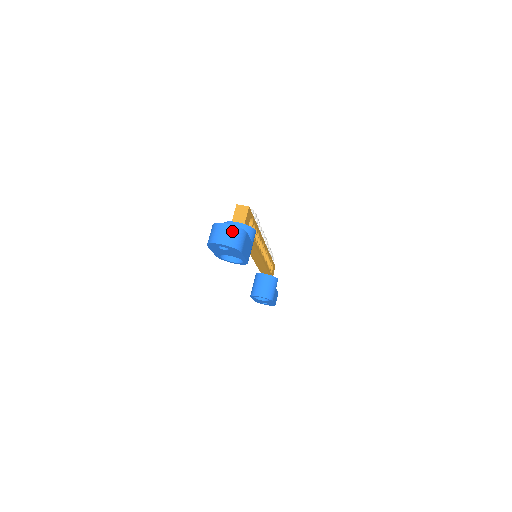
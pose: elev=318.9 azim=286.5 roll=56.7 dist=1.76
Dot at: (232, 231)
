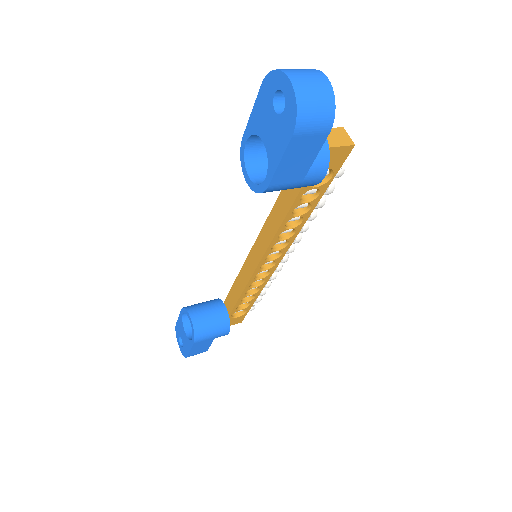
Dot at: (323, 91)
